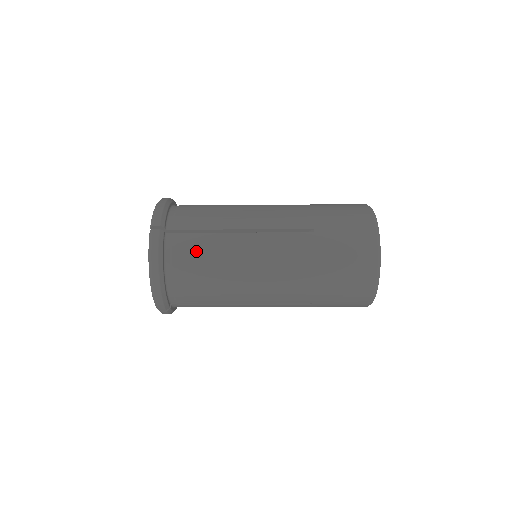
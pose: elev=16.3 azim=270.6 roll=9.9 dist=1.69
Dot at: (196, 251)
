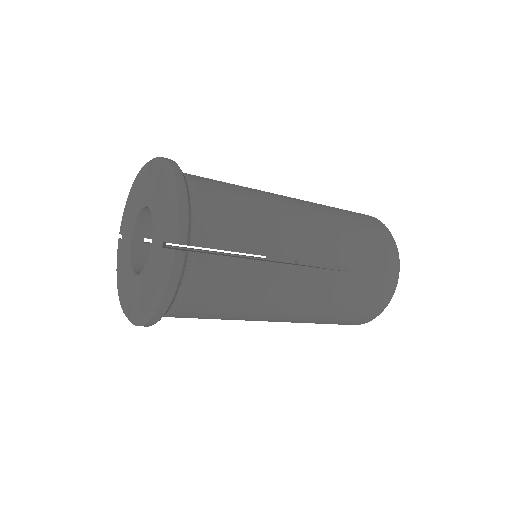
Dot at: (222, 282)
